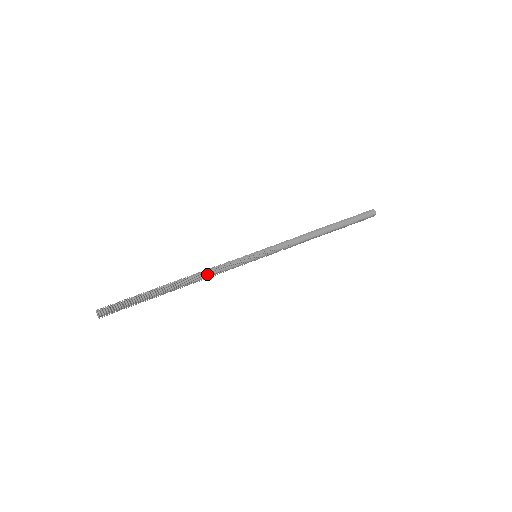
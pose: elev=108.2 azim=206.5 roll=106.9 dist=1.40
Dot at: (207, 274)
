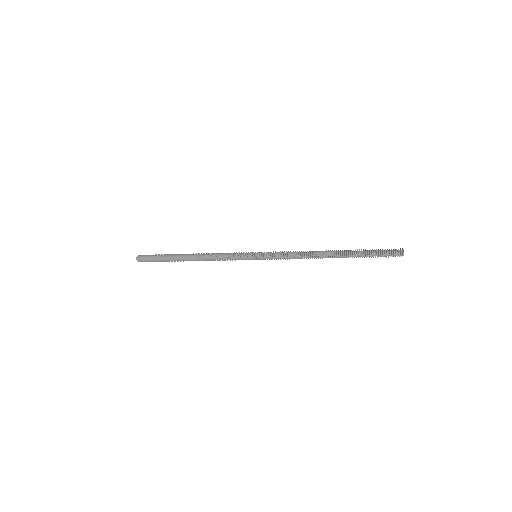
Dot at: (210, 255)
